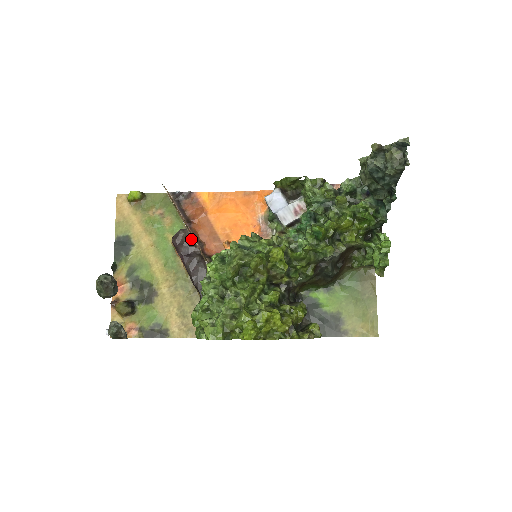
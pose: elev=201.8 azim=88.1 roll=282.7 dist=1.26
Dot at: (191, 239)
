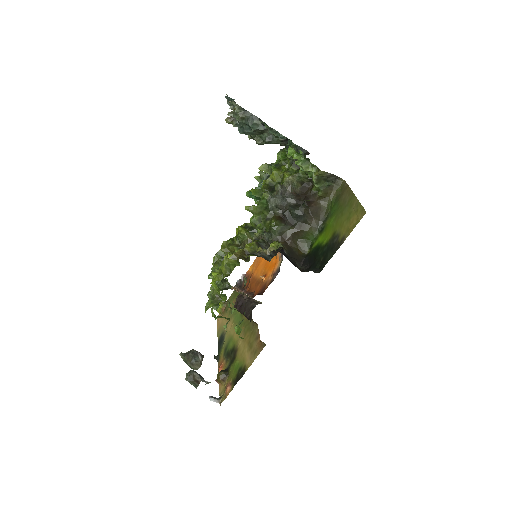
Dot at: (243, 295)
